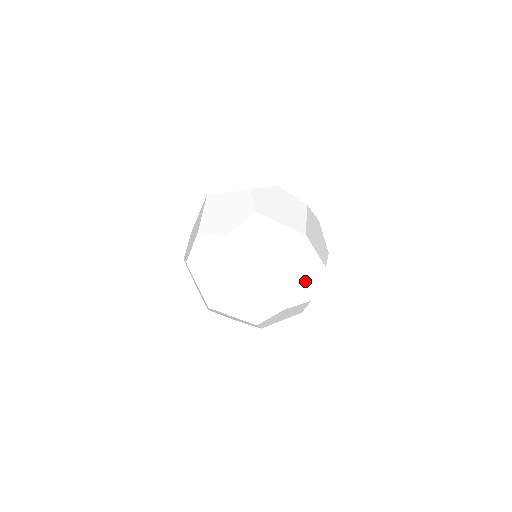
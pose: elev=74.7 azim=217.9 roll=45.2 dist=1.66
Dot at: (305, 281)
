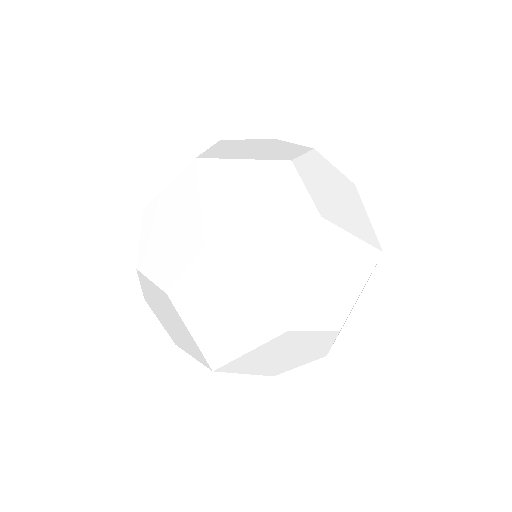
Dot at: occluded
